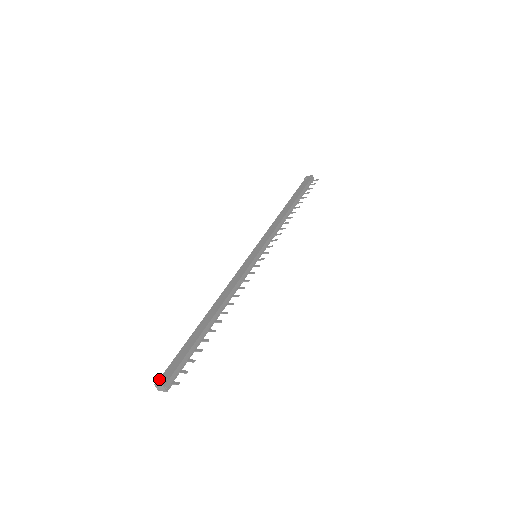
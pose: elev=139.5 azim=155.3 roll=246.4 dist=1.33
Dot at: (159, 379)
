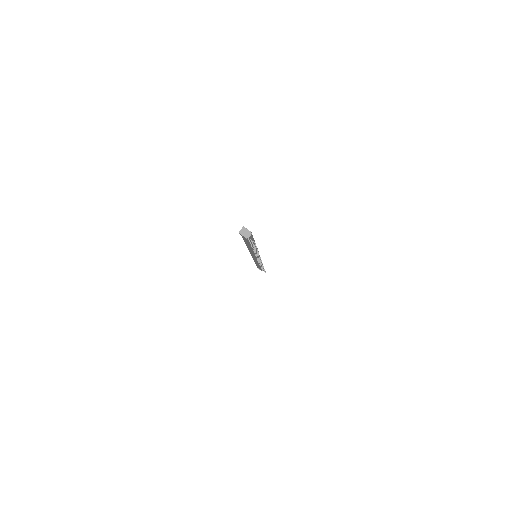
Dot at: (246, 228)
